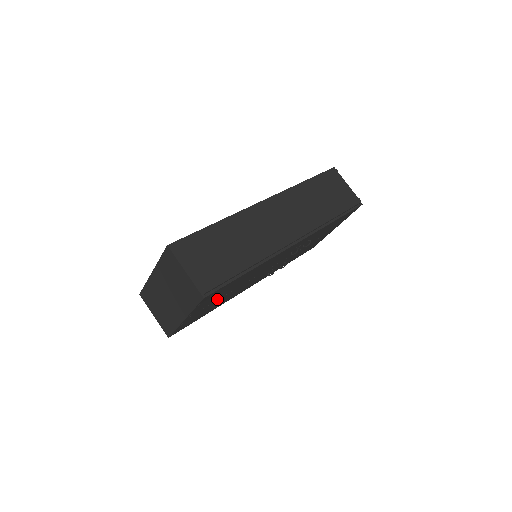
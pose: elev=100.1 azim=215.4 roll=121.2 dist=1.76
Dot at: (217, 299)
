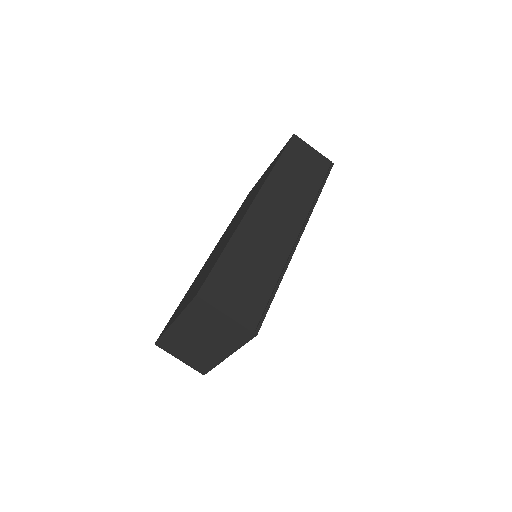
Dot at: occluded
